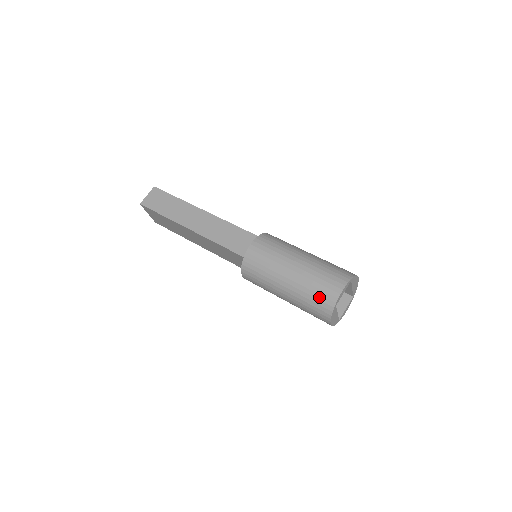
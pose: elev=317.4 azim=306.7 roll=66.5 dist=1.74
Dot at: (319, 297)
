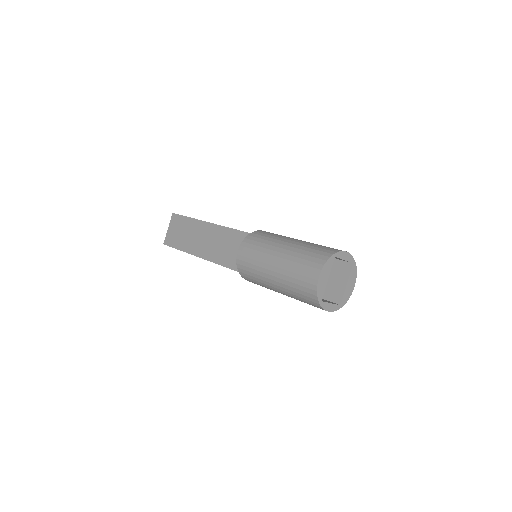
Dot at: (320, 249)
